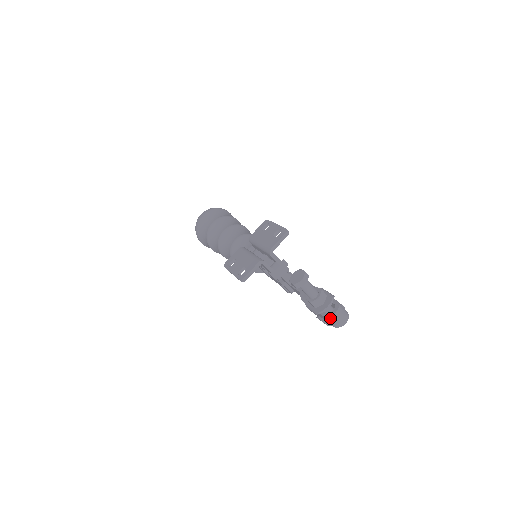
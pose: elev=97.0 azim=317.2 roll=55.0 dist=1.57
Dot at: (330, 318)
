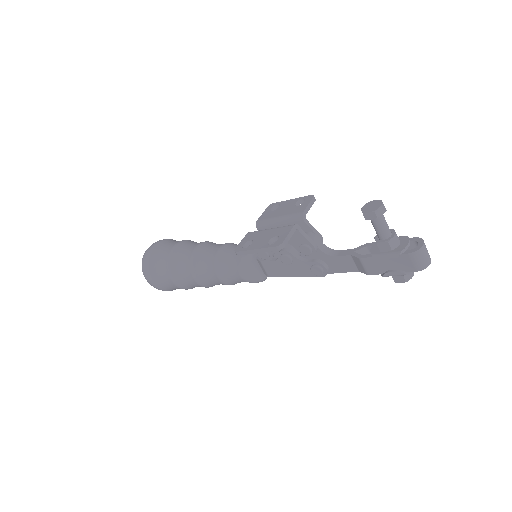
Dot at: (418, 253)
